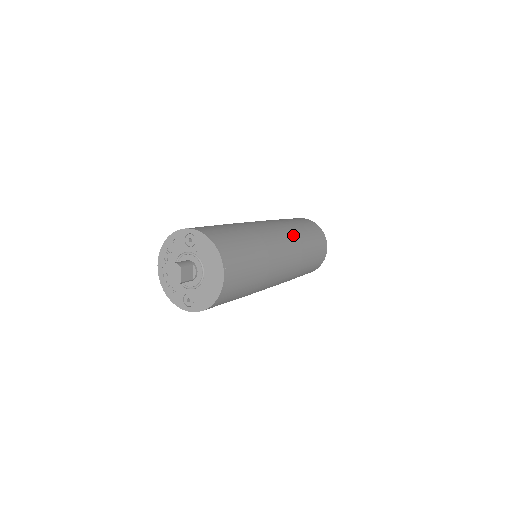
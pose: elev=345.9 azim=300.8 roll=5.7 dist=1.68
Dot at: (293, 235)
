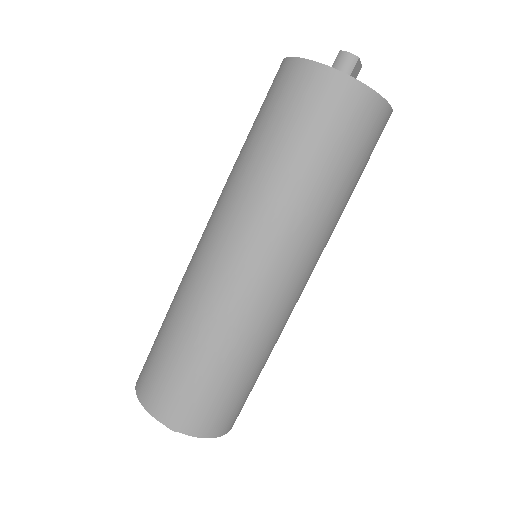
Dot at: (304, 233)
